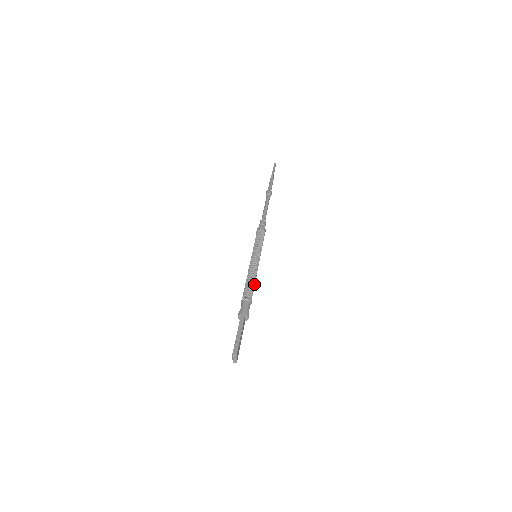
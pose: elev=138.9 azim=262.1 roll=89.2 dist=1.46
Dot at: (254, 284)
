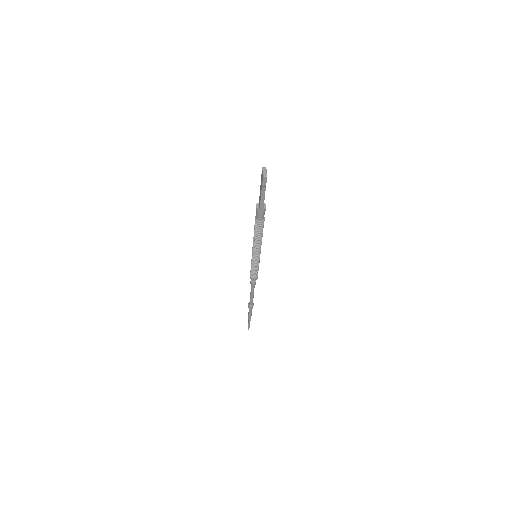
Dot at: (262, 233)
